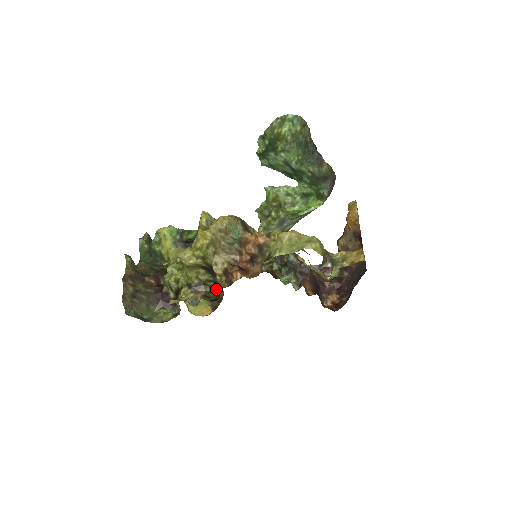
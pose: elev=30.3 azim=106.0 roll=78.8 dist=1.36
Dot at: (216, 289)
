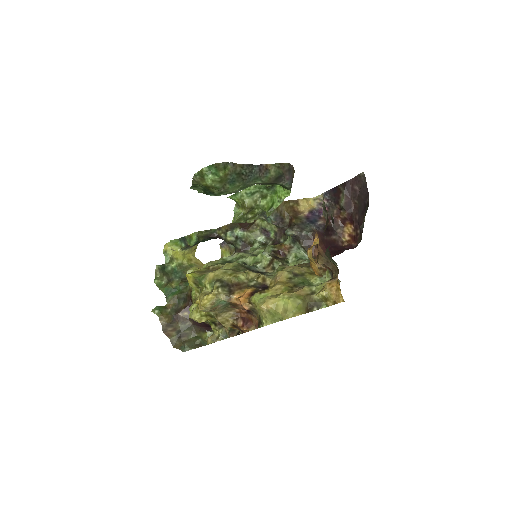
Dot at: occluded
